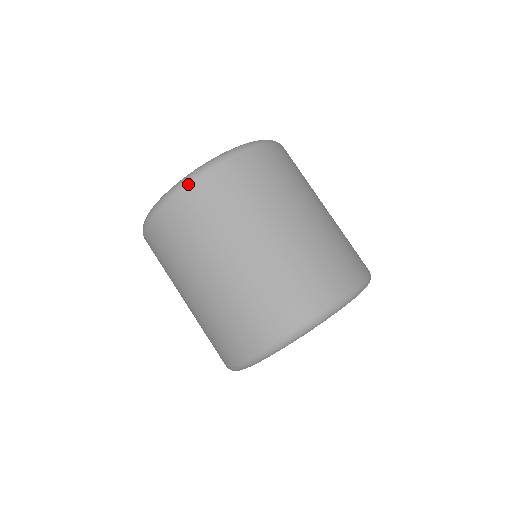
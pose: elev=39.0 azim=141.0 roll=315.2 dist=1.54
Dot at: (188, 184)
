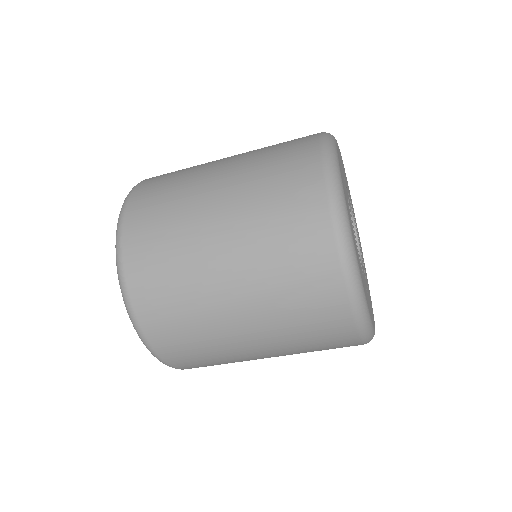
Dot at: occluded
